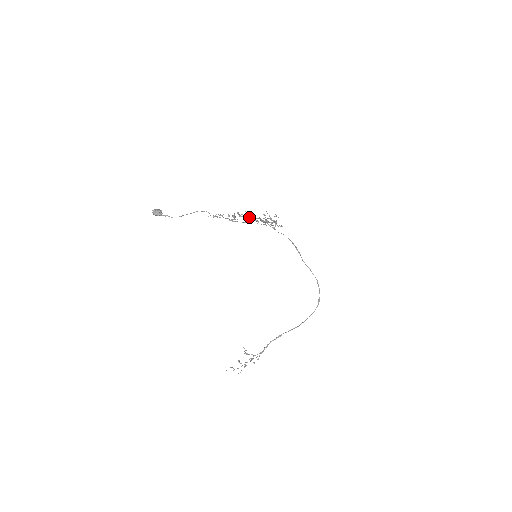
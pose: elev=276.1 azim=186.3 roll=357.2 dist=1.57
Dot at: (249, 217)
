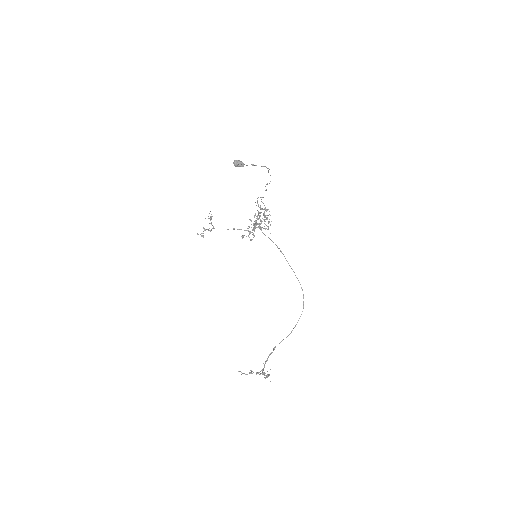
Dot at: (261, 208)
